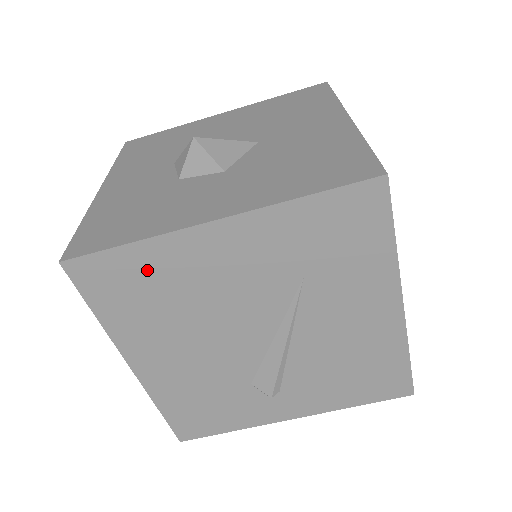
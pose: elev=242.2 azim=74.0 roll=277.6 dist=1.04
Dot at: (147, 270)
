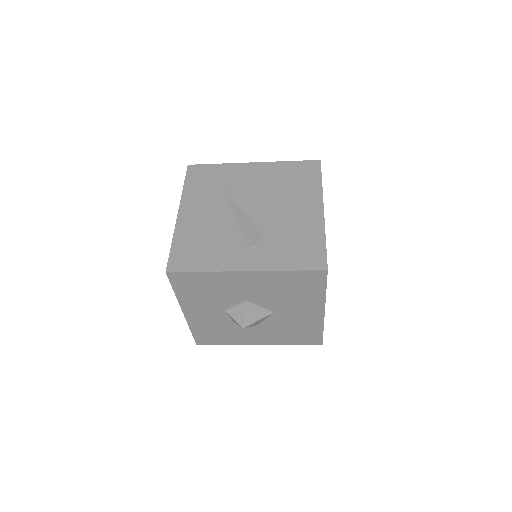
Dot at: occluded
